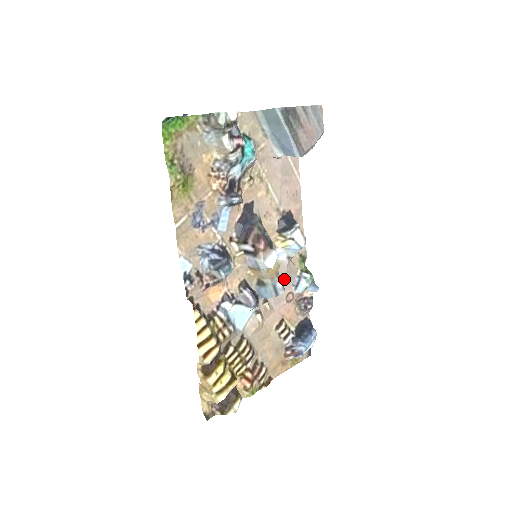
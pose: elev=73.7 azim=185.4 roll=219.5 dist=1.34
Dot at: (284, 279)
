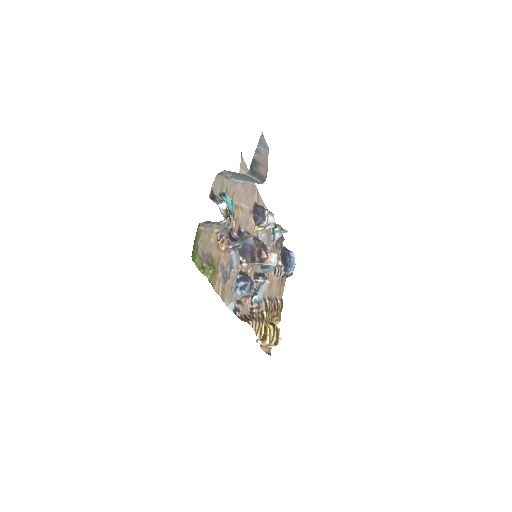
Dot at: (267, 245)
